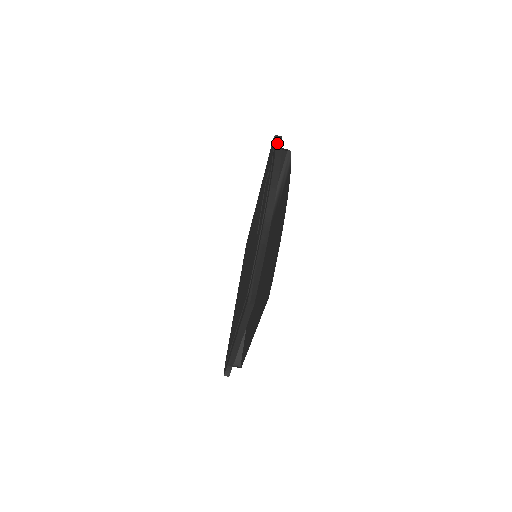
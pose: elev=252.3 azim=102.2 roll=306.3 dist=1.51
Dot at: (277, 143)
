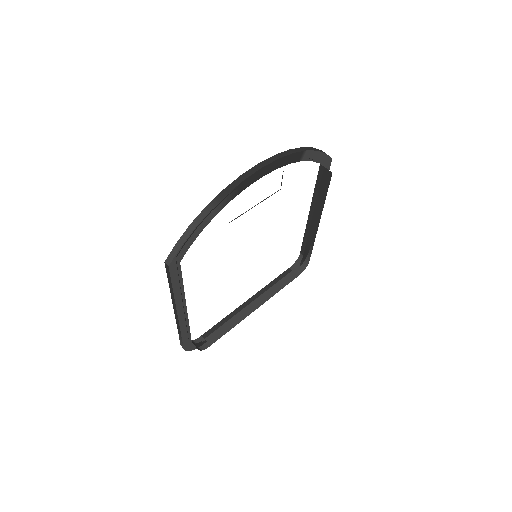
Dot at: (294, 149)
